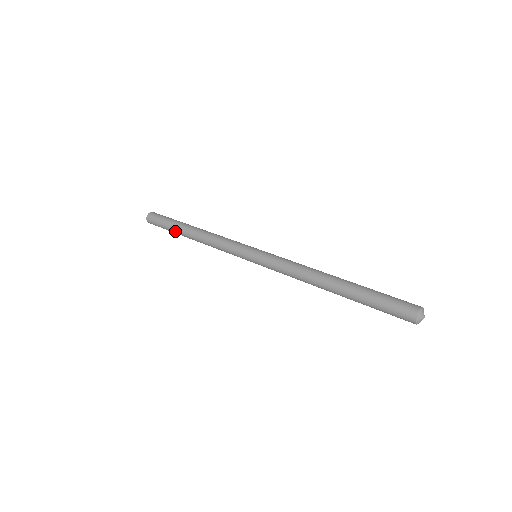
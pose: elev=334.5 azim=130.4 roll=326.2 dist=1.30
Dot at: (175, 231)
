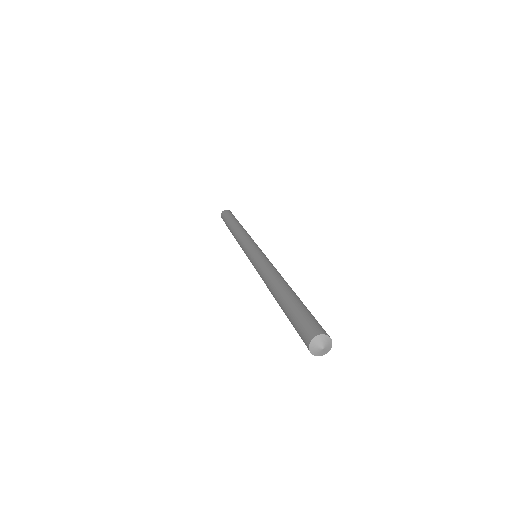
Dot at: (228, 225)
